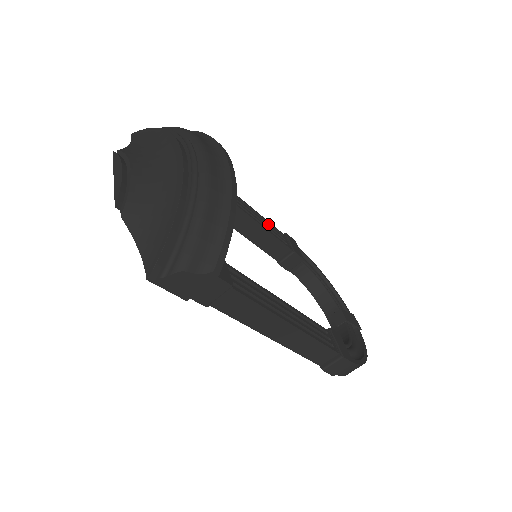
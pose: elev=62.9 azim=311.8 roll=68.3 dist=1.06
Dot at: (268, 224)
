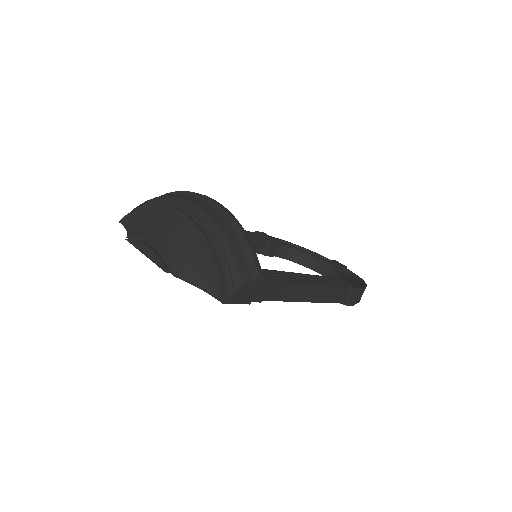
Dot at: occluded
